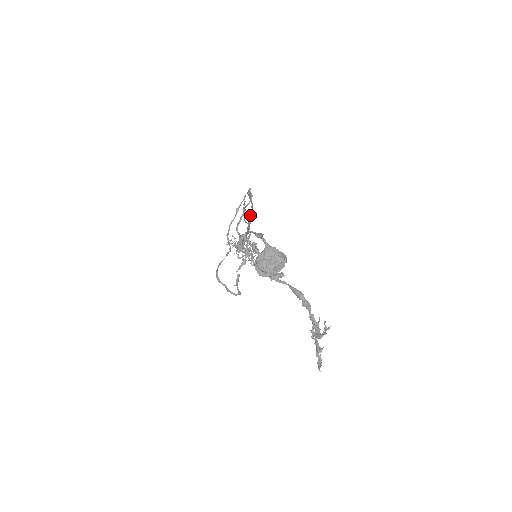
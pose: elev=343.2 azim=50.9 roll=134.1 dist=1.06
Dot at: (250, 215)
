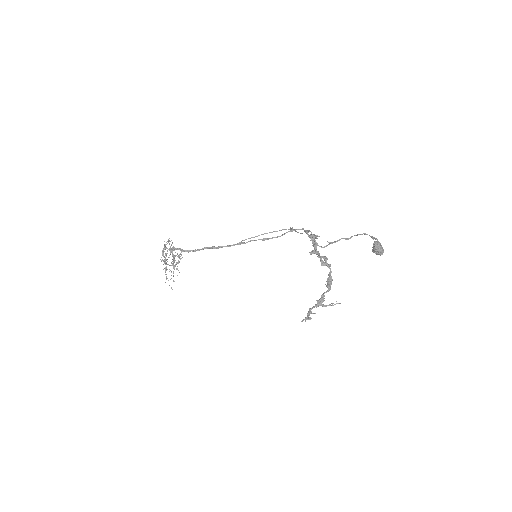
Dot at: (256, 240)
